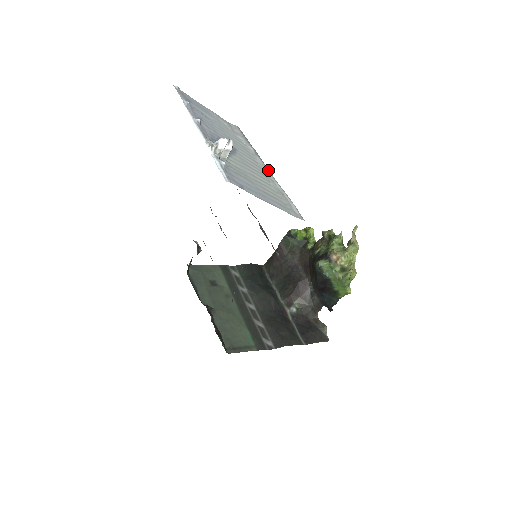
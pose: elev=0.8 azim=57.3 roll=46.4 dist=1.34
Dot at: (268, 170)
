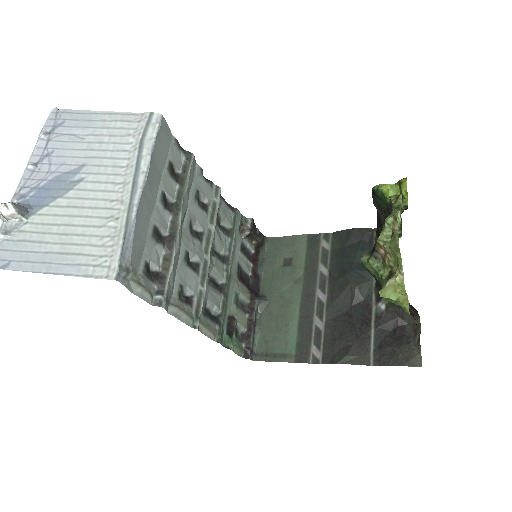
Dot at: (131, 190)
